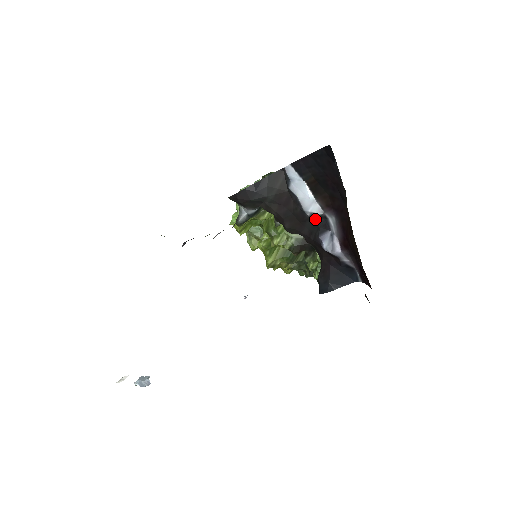
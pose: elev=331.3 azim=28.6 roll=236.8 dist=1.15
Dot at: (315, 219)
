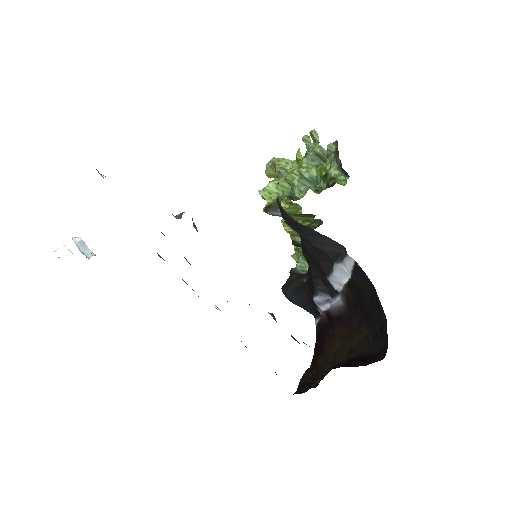
Dot at: (329, 283)
